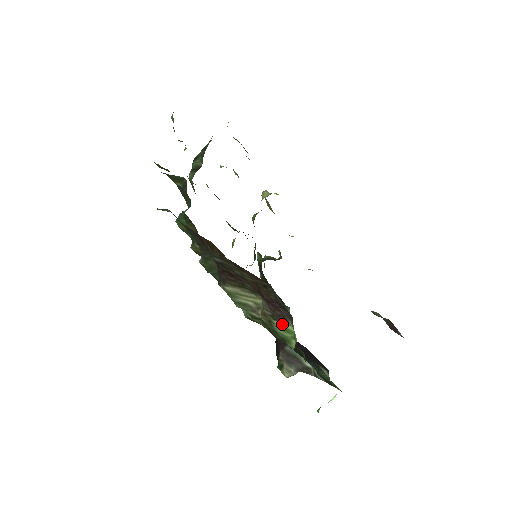
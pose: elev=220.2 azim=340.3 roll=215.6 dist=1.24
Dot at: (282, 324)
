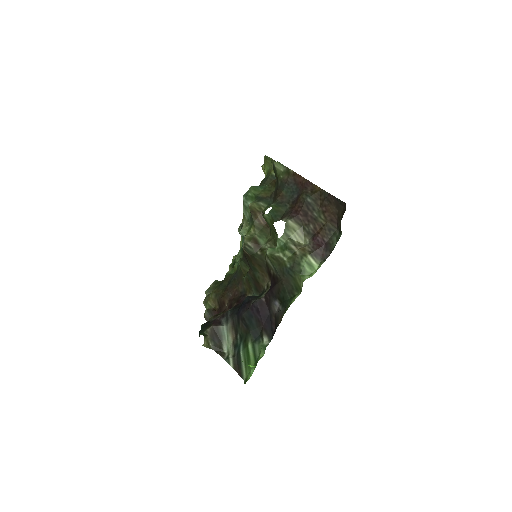
Dot at: (313, 260)
